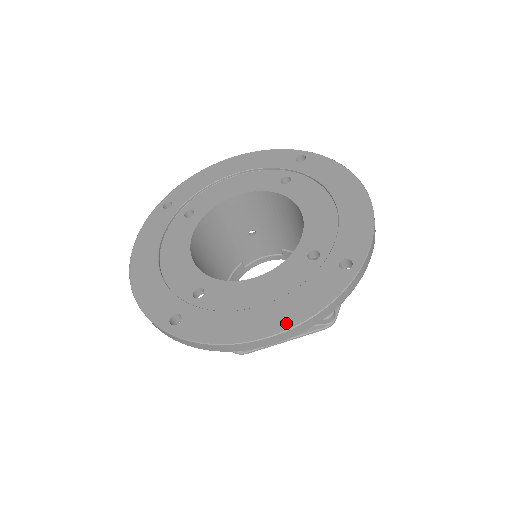
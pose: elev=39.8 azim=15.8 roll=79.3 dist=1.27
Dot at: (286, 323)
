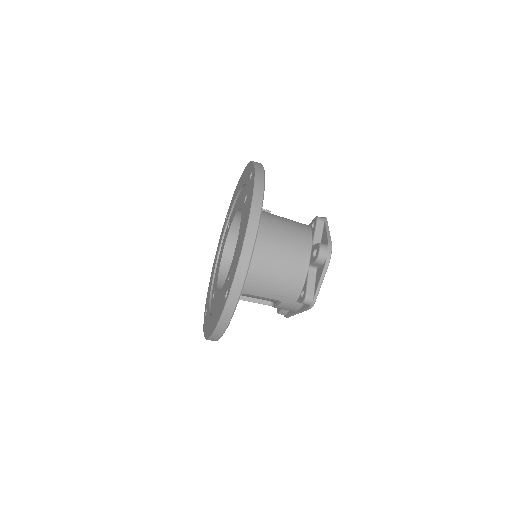
Dot at: (210, 332)
